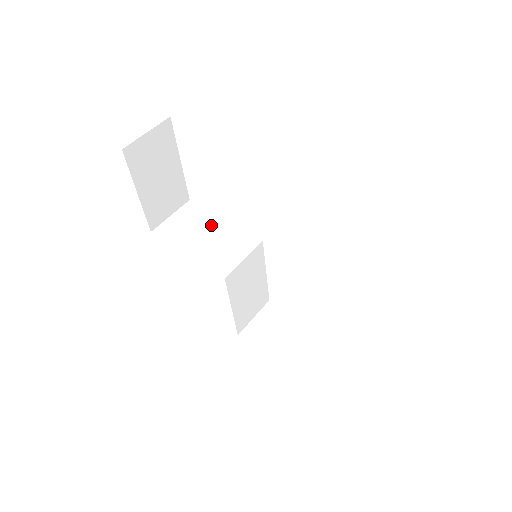
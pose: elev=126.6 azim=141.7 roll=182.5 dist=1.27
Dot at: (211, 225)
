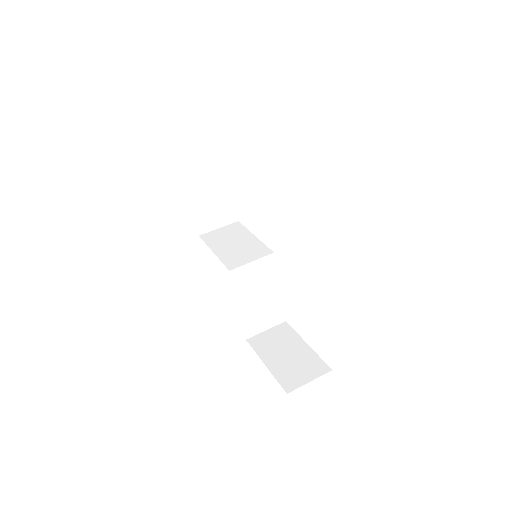
Dot at: (243, 238)
